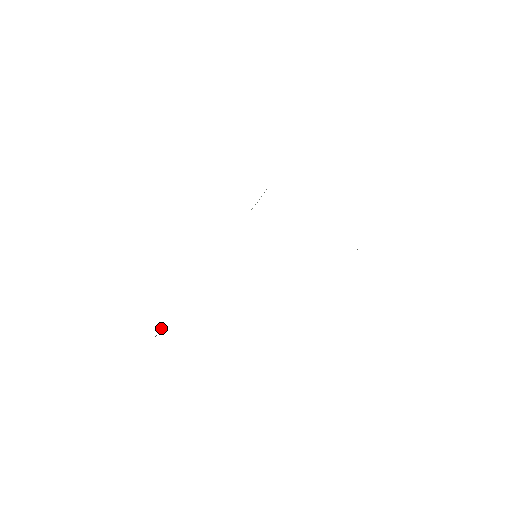
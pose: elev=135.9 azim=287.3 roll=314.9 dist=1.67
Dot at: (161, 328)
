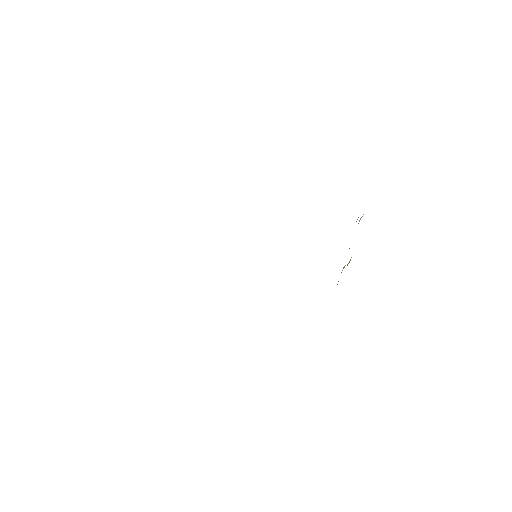
Dot at: occluded
